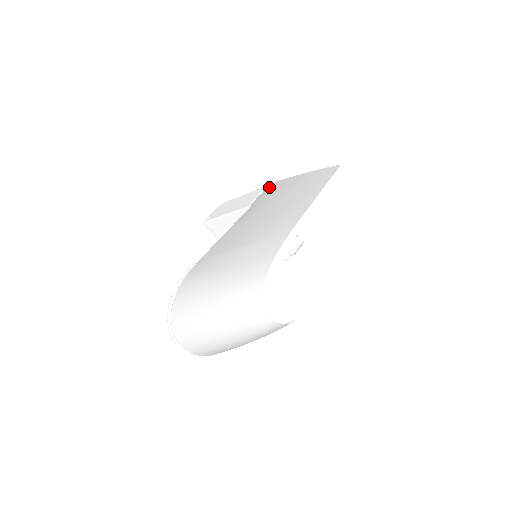
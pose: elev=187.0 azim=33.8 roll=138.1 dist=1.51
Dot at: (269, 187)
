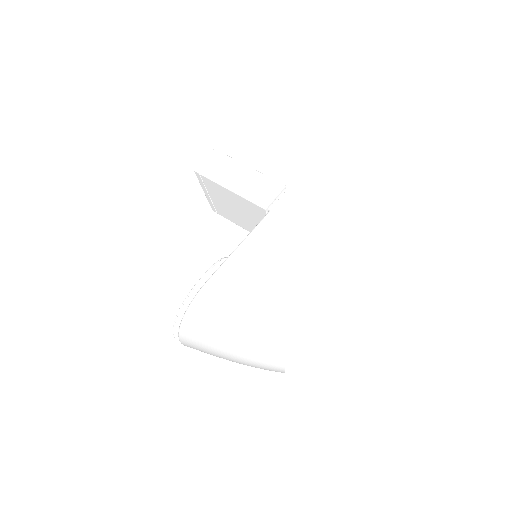
Dot at: (291, 194)
